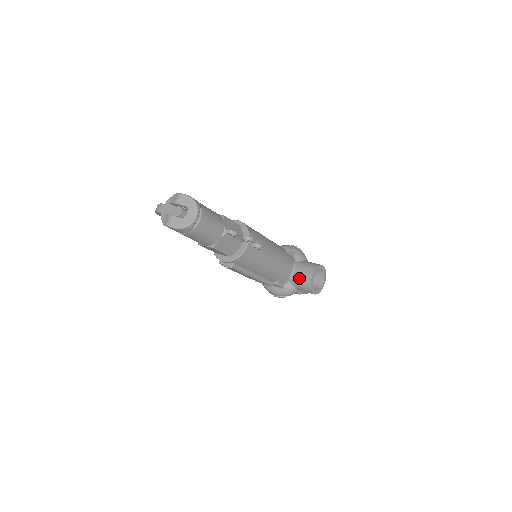
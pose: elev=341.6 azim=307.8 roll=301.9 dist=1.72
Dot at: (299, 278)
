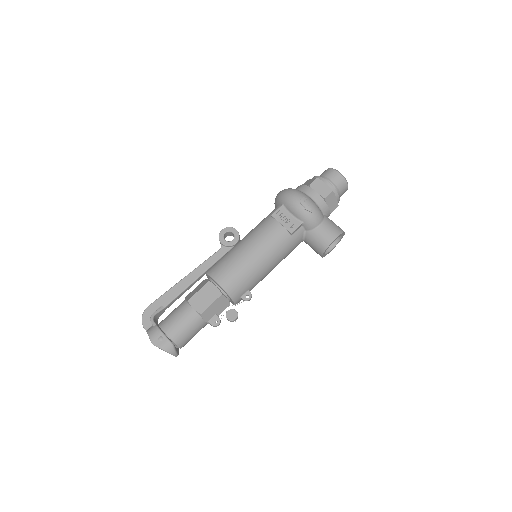
Dot at: occluded
